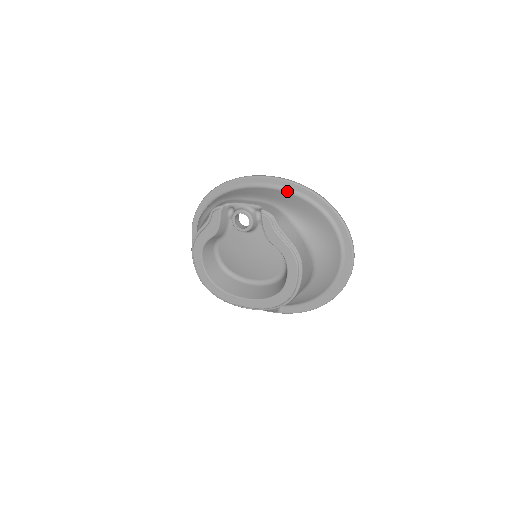
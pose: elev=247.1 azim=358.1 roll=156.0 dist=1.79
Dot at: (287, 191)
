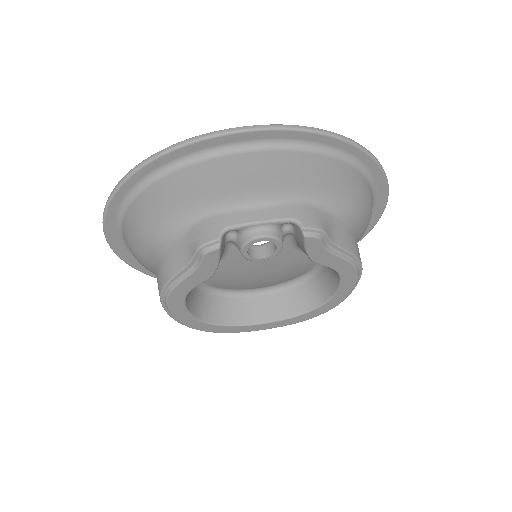
Dot at: (291, 147)
